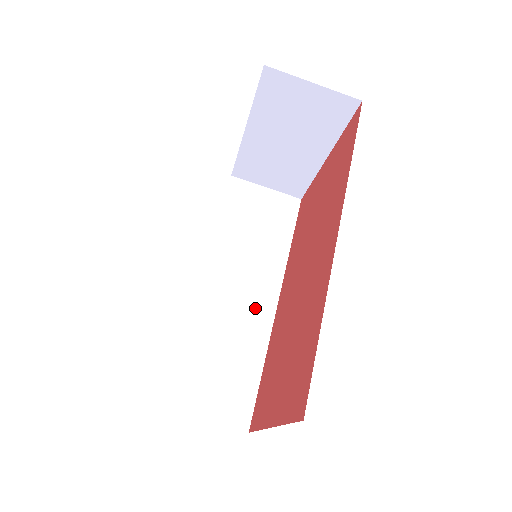
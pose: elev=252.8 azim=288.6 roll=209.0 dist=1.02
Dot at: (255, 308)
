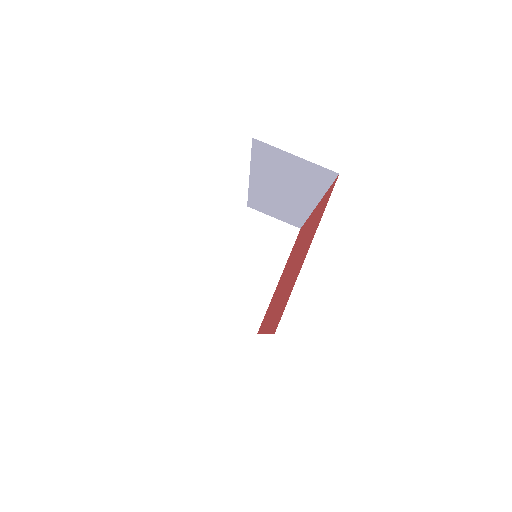
Dot at: occluded
